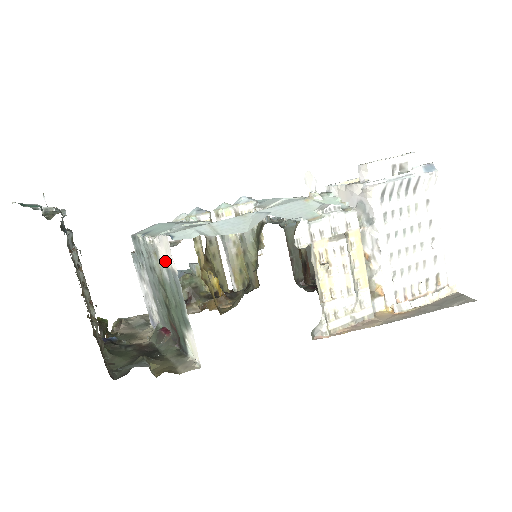
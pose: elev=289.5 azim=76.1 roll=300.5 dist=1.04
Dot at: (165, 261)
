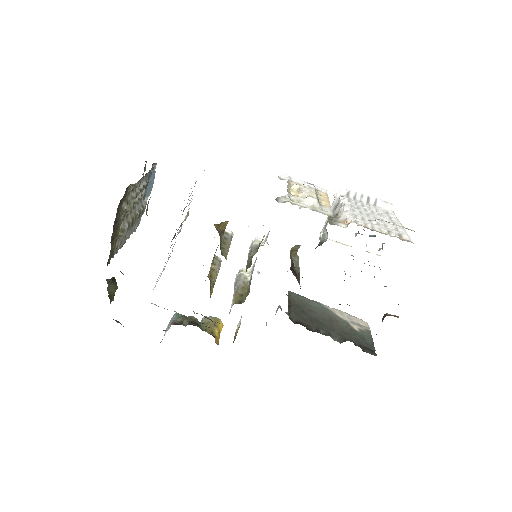
Dot at: occluded
